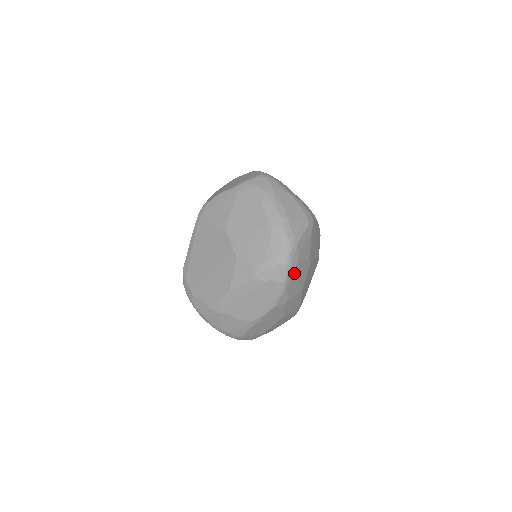
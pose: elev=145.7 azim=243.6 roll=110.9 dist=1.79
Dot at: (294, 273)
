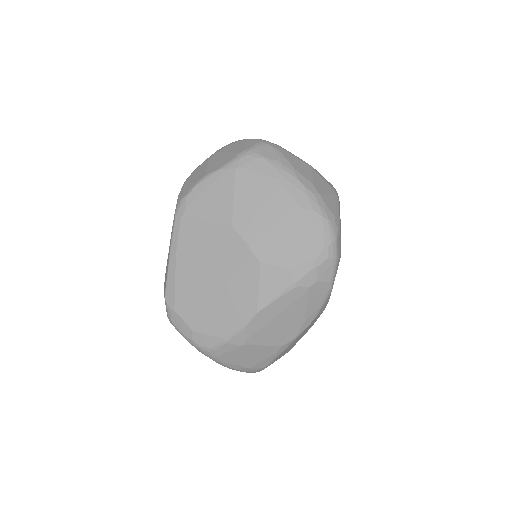
Dot at: occluded
